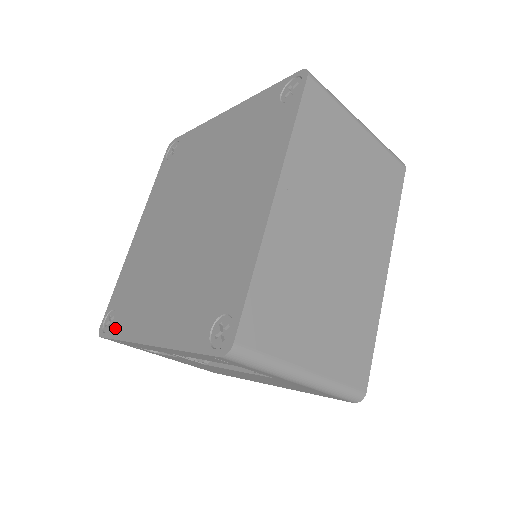
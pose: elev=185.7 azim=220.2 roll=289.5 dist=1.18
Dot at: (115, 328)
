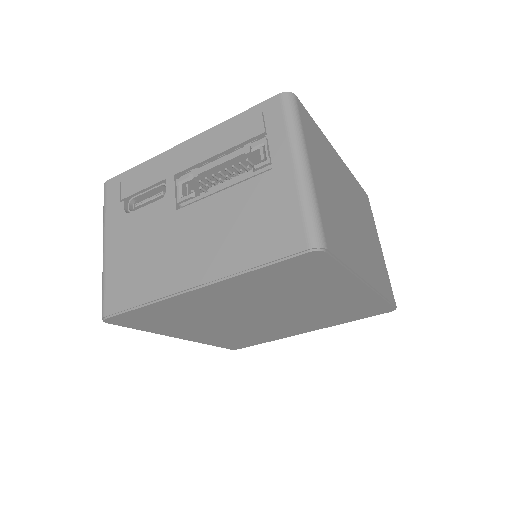
Dot at: occluded
